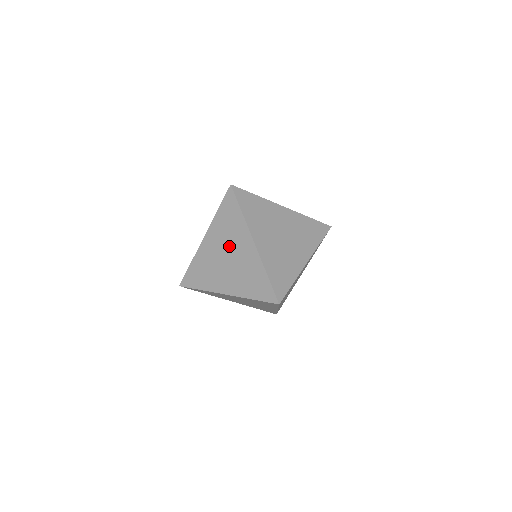
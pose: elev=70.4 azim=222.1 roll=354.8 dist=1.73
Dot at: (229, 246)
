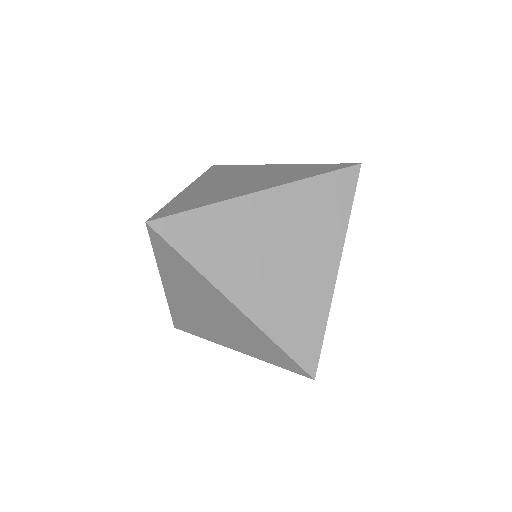
Dot at: (238, 176)
